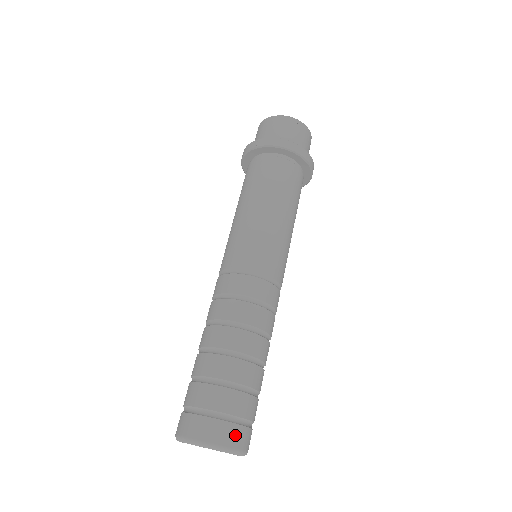
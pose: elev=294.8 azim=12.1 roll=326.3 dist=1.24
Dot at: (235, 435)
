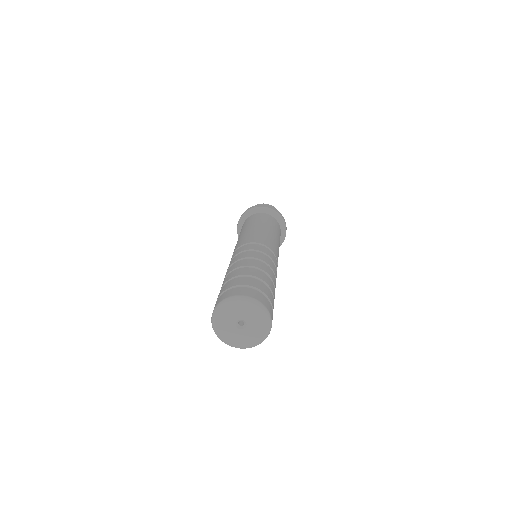
Dot at: (238, 291)
